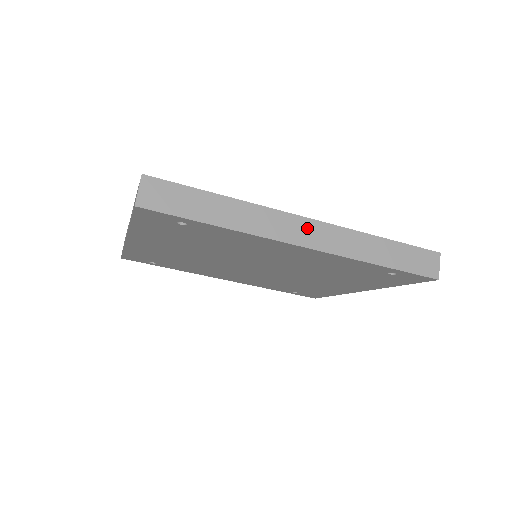
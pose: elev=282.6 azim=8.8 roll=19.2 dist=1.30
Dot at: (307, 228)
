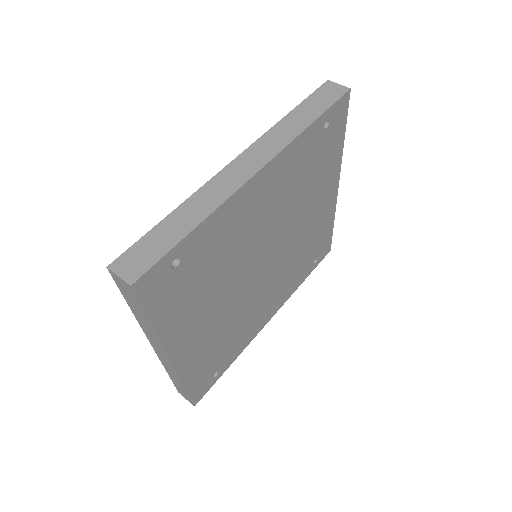
Dot at: (244, 162)
